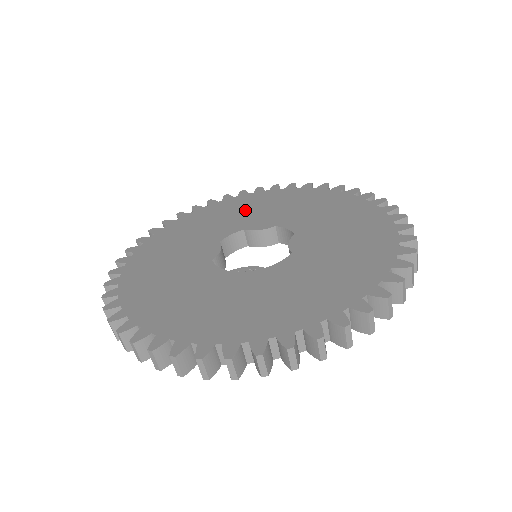
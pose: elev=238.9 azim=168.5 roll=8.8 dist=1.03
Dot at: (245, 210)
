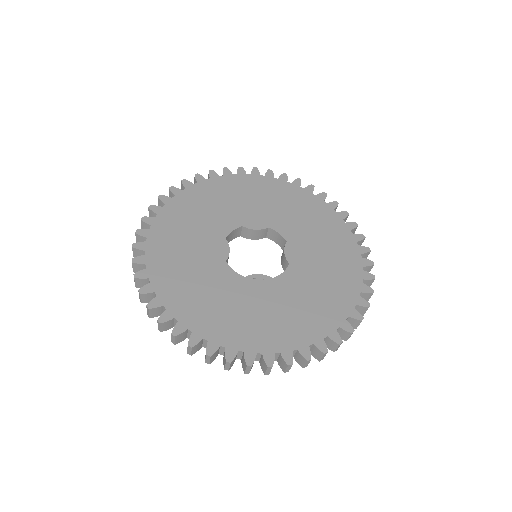
Dot at: (236, 199)
